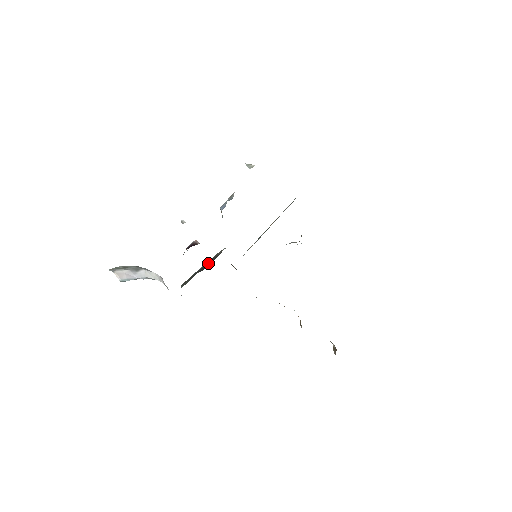
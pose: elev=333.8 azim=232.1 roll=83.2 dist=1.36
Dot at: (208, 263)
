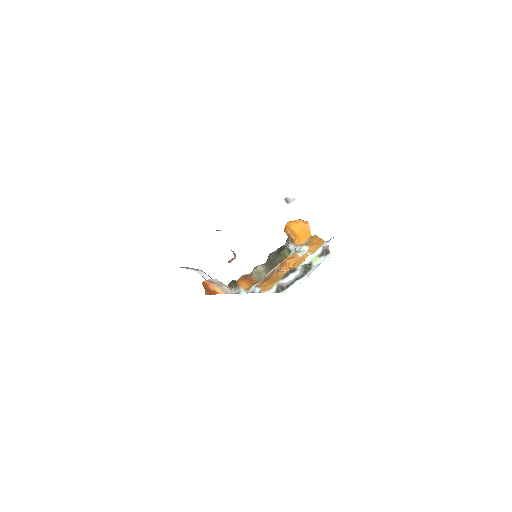
Dot at: occluded
